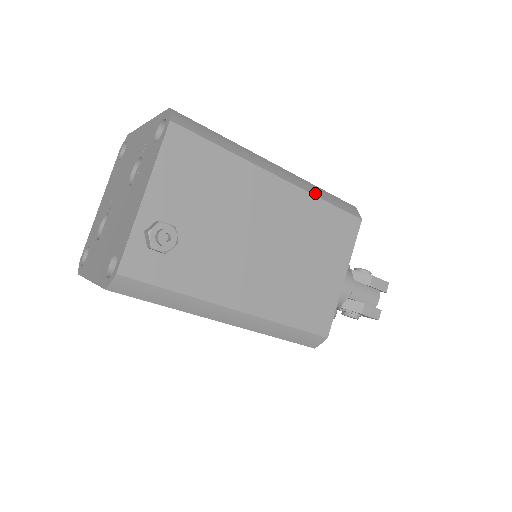
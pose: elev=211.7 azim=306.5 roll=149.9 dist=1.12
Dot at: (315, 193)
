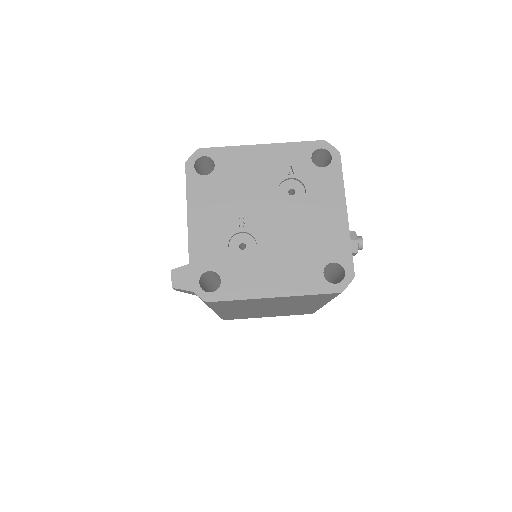
Dot at: occluded
